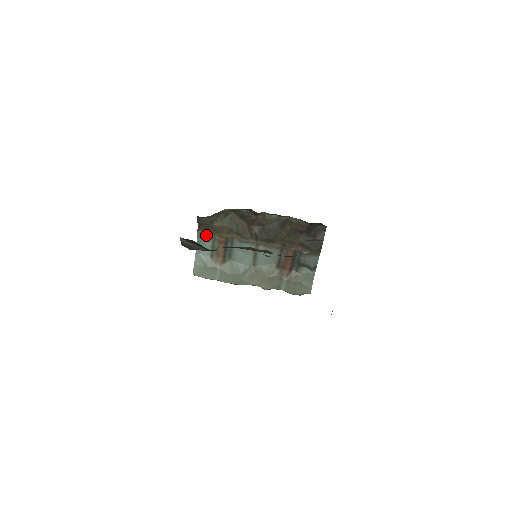
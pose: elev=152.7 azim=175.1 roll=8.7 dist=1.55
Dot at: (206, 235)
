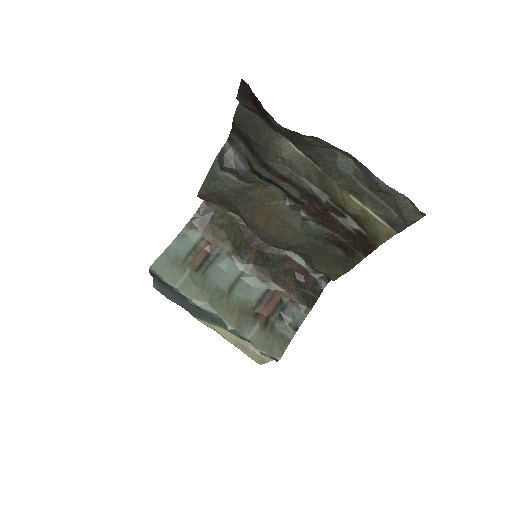
Dot at: (195, 231)
